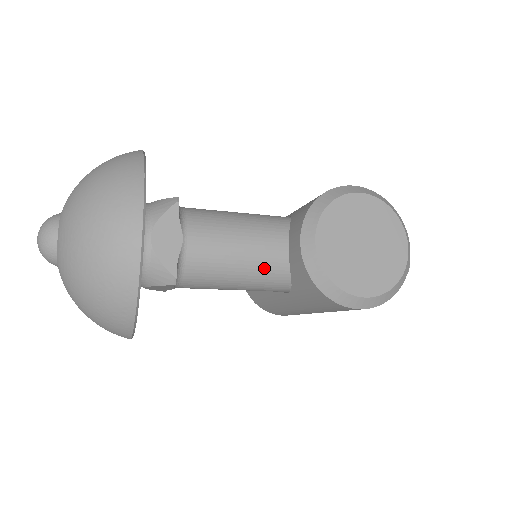
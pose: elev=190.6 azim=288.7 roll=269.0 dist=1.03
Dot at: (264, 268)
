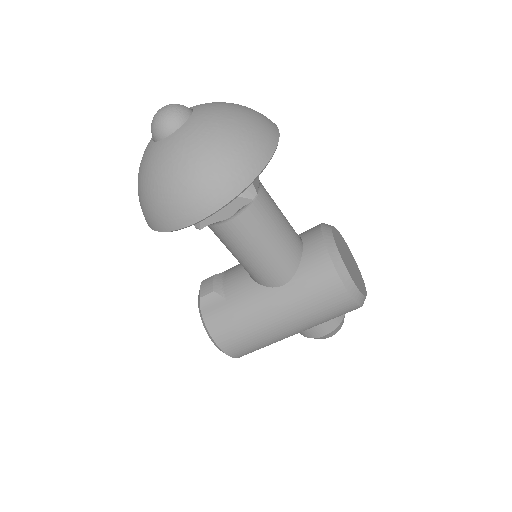
Dot at: (290, 243)
